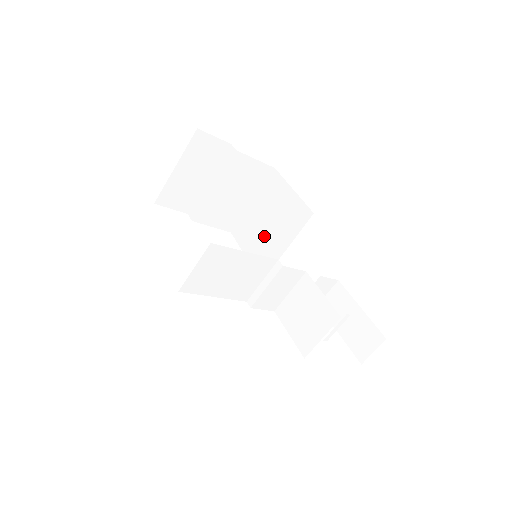
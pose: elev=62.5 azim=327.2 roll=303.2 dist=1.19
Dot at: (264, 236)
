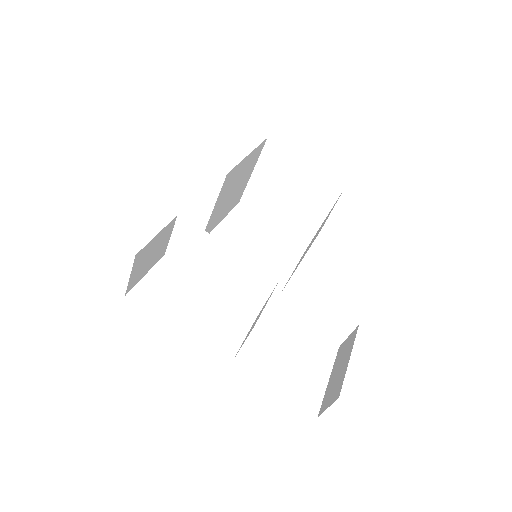
Dot at: (305, 252)
